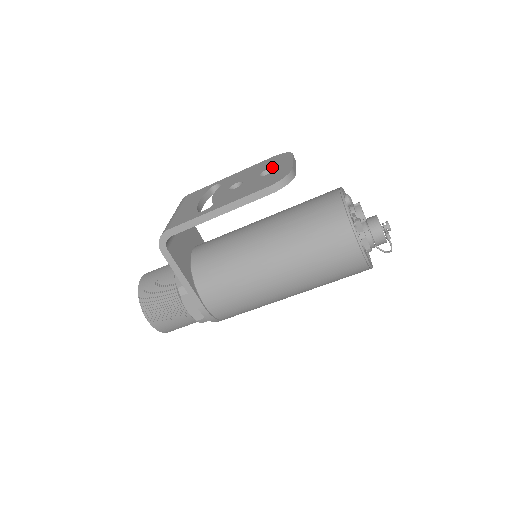
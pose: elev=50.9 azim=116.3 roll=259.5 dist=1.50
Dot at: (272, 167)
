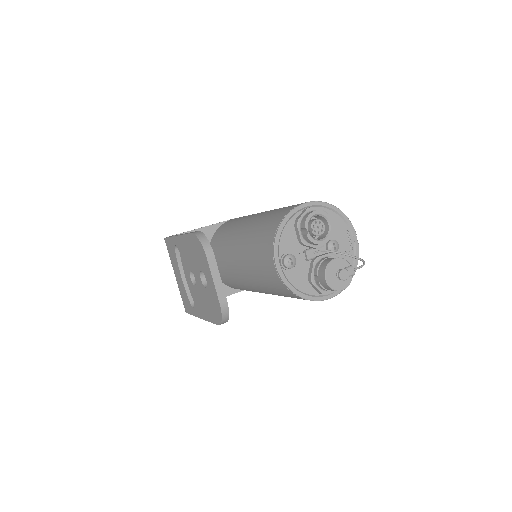
Dot at: occluded
